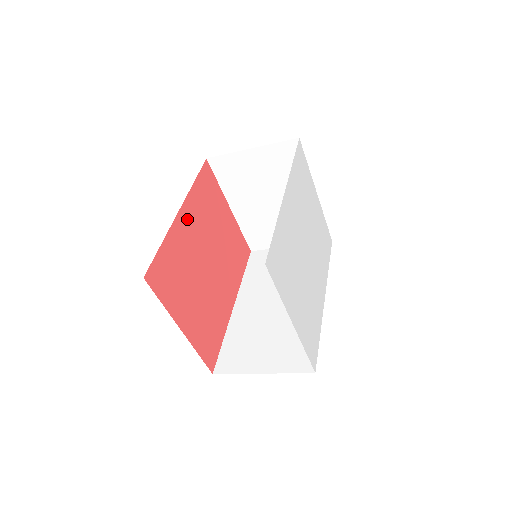
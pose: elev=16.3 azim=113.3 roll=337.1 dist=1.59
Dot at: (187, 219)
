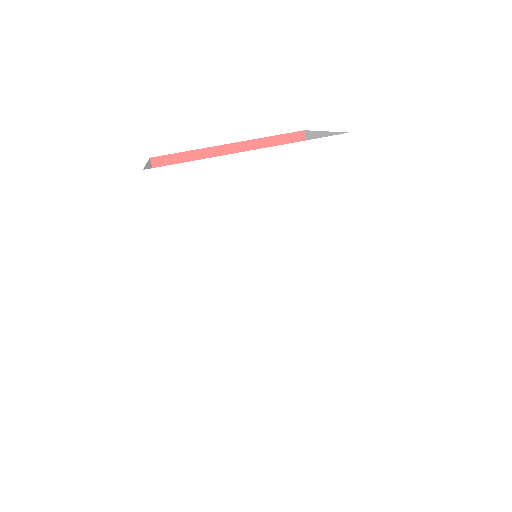
Dot at: occluded
